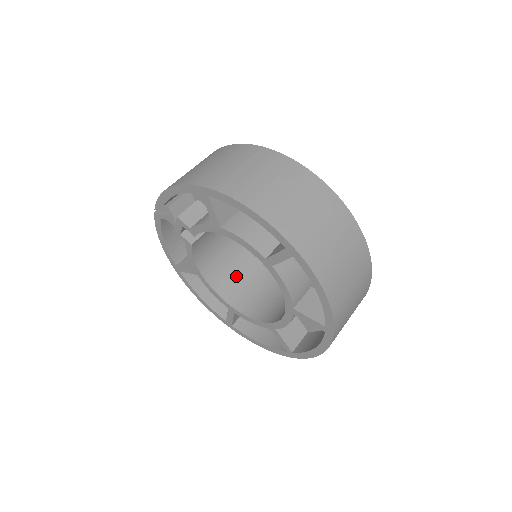
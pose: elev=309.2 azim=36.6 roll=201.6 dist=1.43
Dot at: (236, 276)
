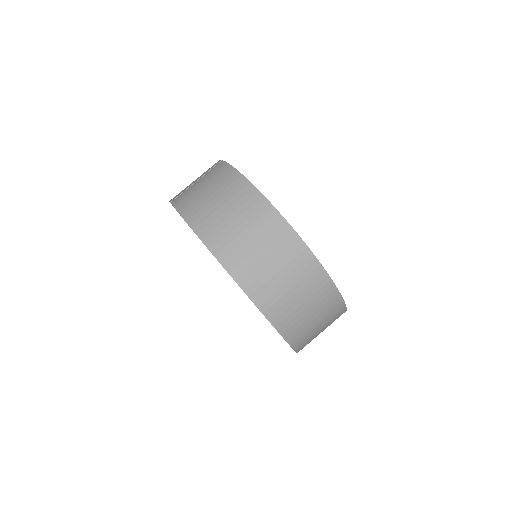
Dot at: occluded
